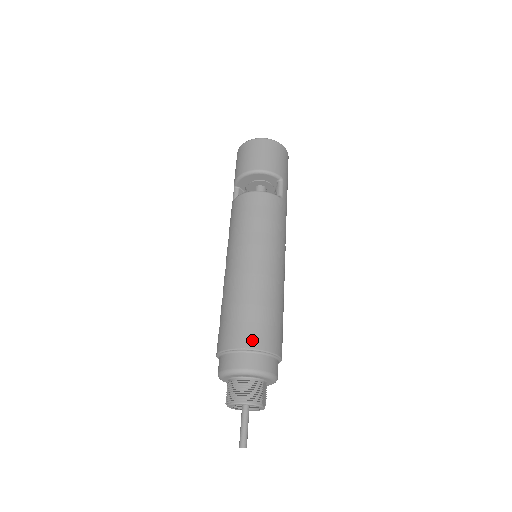
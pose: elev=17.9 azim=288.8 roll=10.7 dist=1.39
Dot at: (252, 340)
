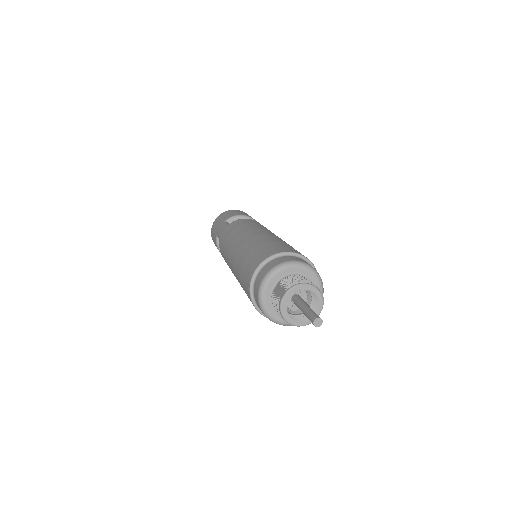
Dot at: occluded
